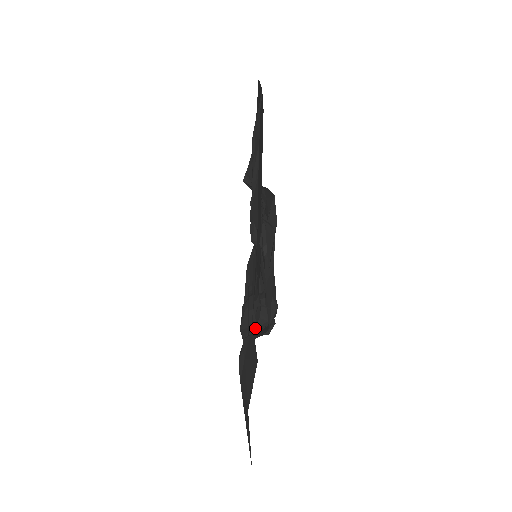
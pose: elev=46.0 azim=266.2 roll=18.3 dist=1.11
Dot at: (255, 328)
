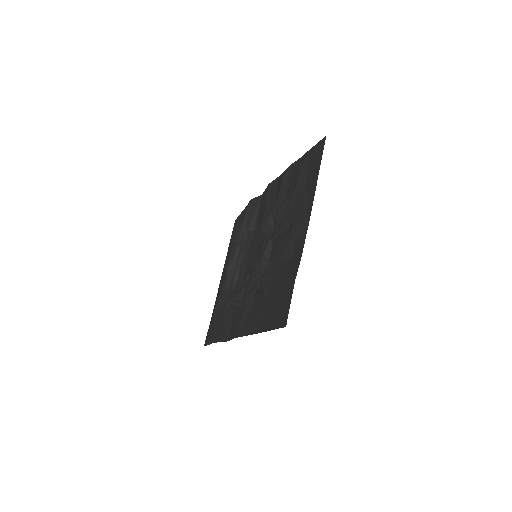
Dot at: occluded
